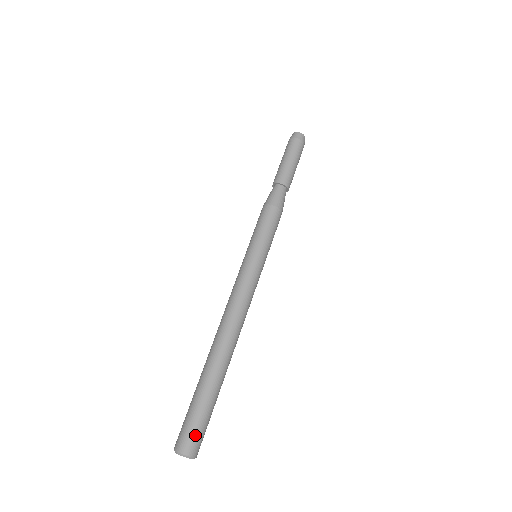
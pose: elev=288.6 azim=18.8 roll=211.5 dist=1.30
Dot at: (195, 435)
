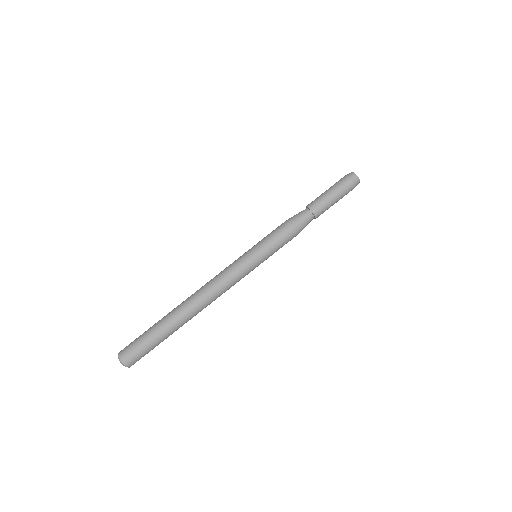
Dot at: (134, 353)
